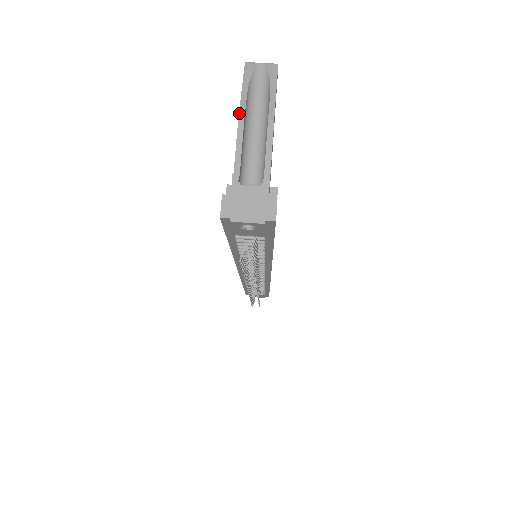
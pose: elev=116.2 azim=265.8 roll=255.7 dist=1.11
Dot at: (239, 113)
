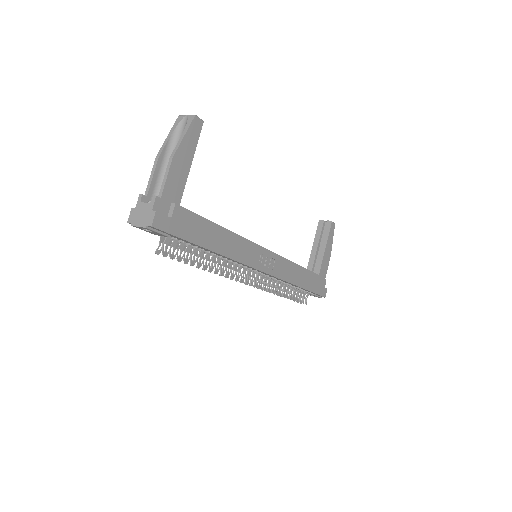
Dot at: (158, 153)
